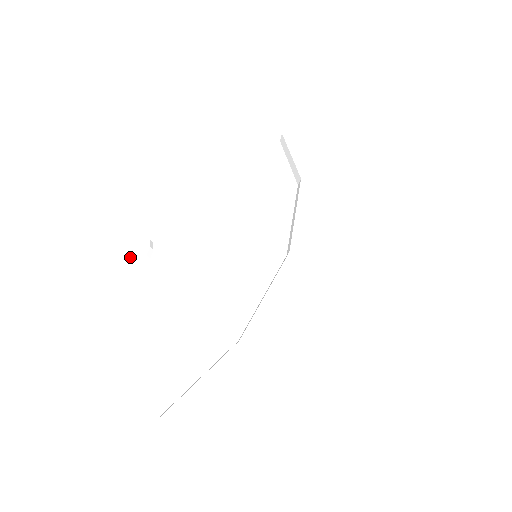
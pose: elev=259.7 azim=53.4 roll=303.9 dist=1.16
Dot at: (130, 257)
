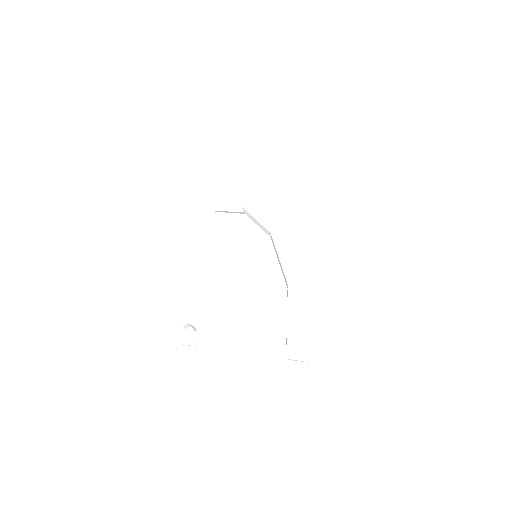
Dot at: (185, 341)
